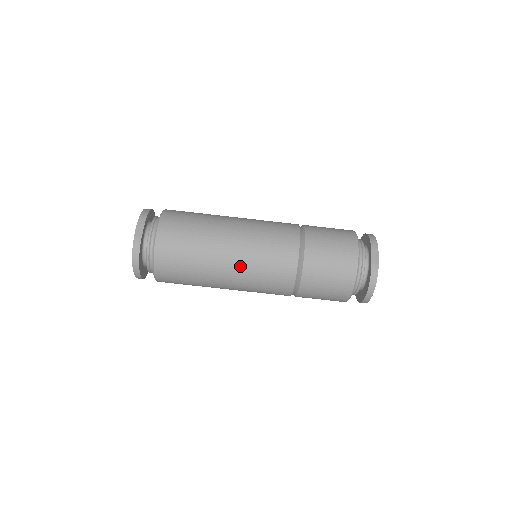
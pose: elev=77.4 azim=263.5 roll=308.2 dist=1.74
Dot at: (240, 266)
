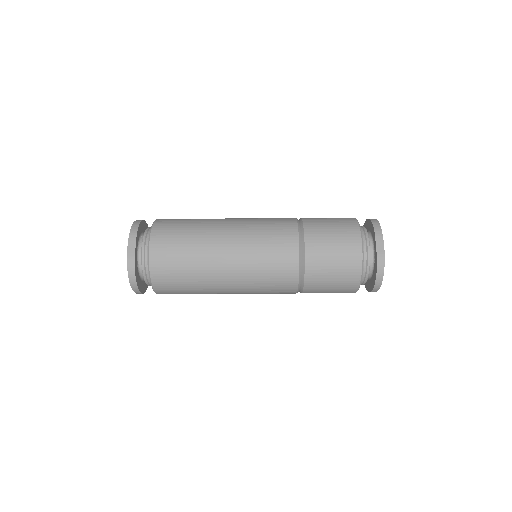
Dot at: (239, 274)
